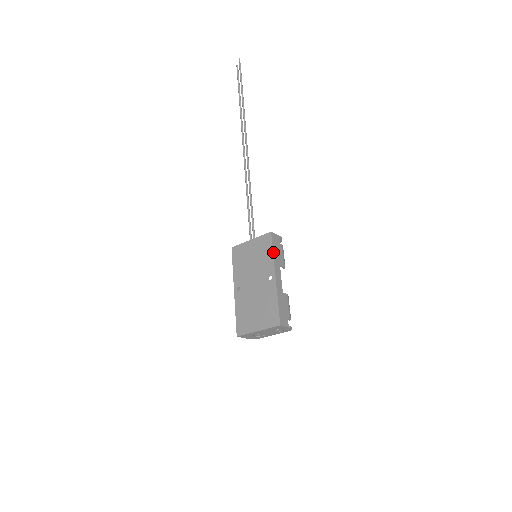
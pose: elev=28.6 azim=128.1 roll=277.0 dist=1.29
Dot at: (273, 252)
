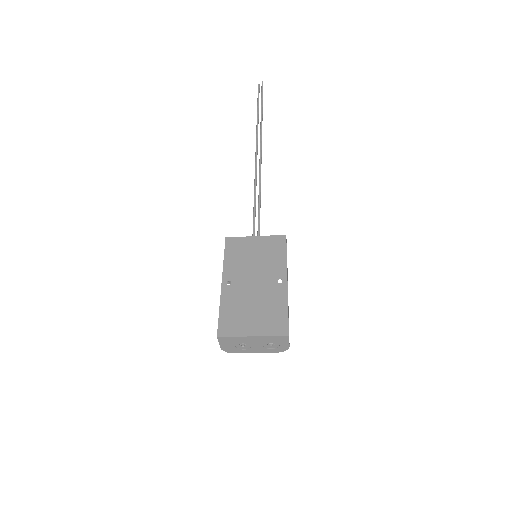
Dot at: occluded
